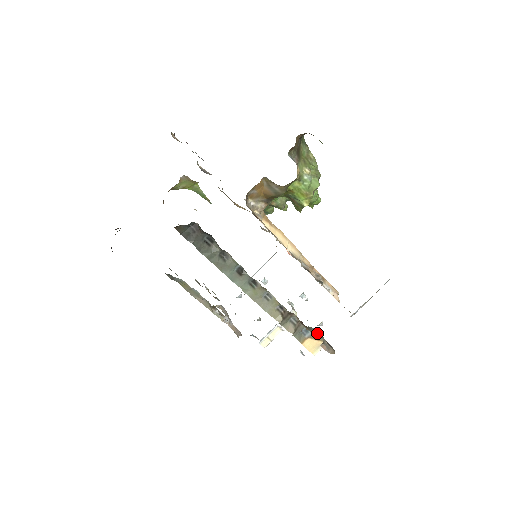
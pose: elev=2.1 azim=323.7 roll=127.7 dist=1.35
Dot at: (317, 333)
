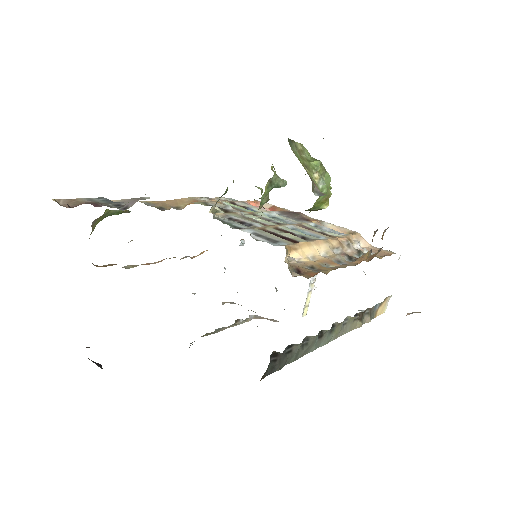
Dot at: occluded
